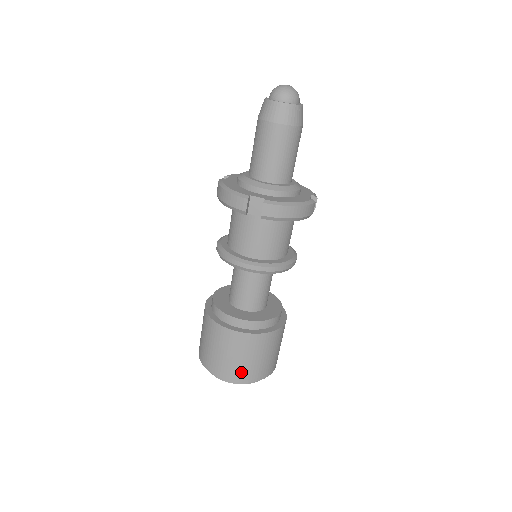
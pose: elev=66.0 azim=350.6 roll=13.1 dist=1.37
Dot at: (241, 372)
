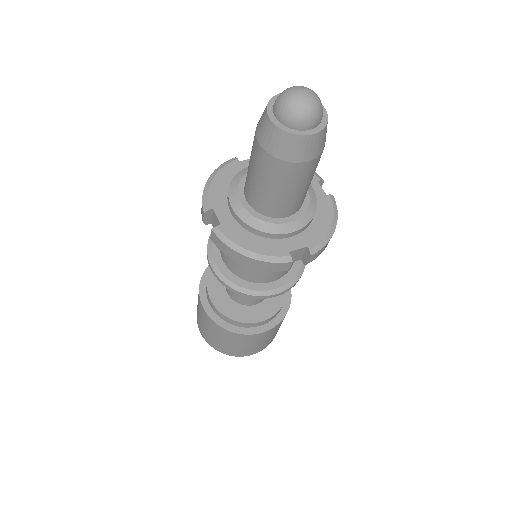
Dot at: (207, 337)
